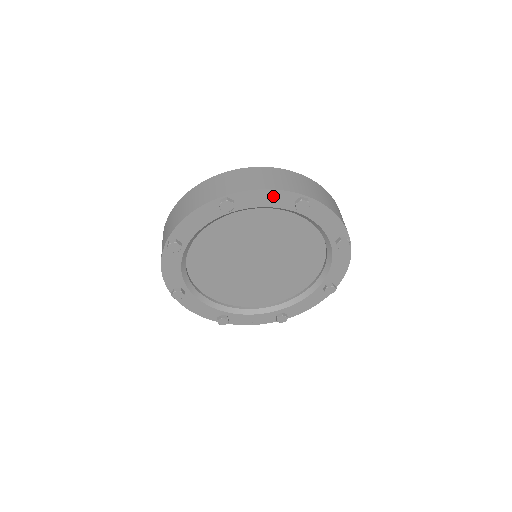
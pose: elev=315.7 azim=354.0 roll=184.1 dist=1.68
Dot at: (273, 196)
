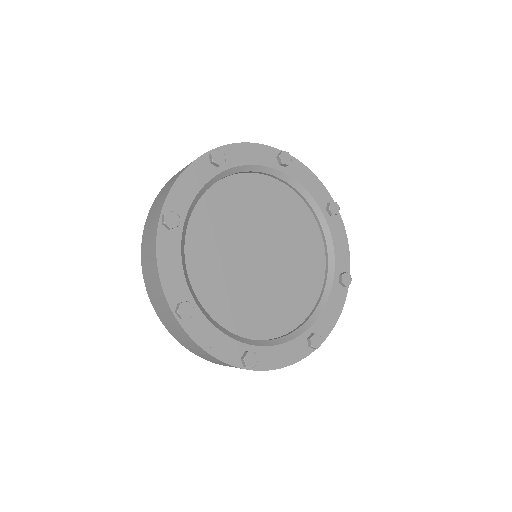
Dot at: (316, 185)
